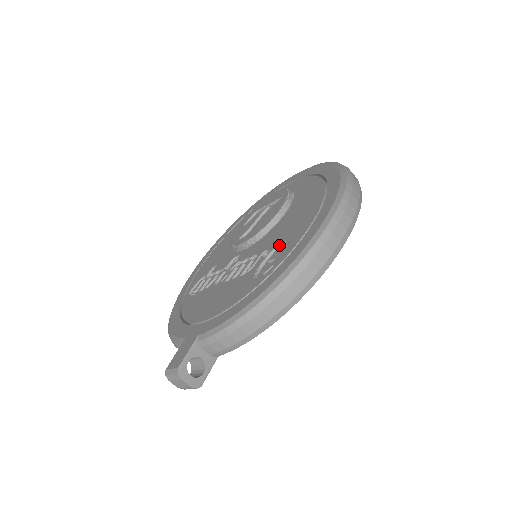
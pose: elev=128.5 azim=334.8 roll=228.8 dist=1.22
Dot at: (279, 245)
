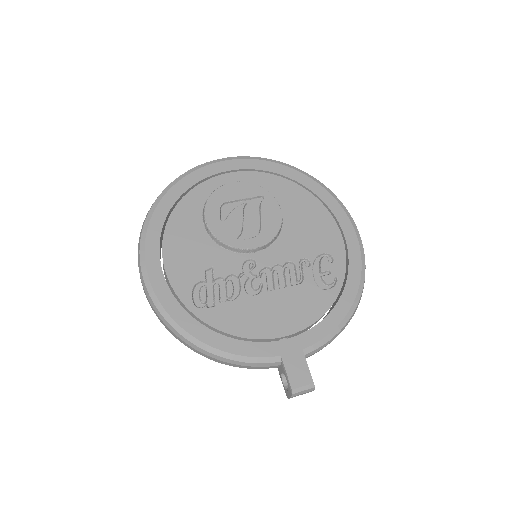
Dot at: (318, 256)
